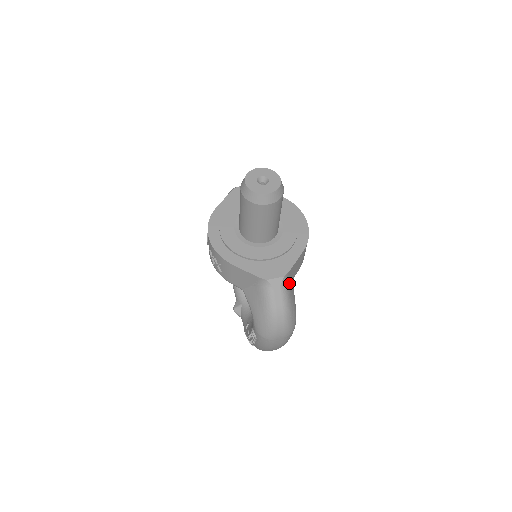
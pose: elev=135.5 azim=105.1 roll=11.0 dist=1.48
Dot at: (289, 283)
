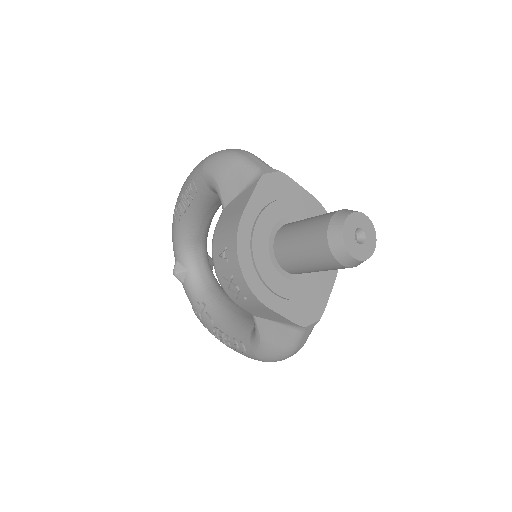
Dot at: occluded
